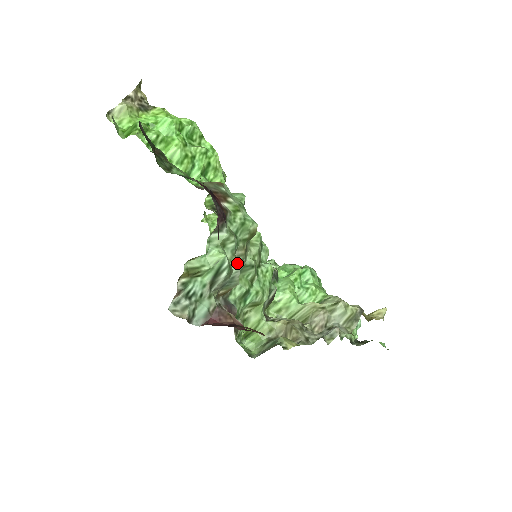
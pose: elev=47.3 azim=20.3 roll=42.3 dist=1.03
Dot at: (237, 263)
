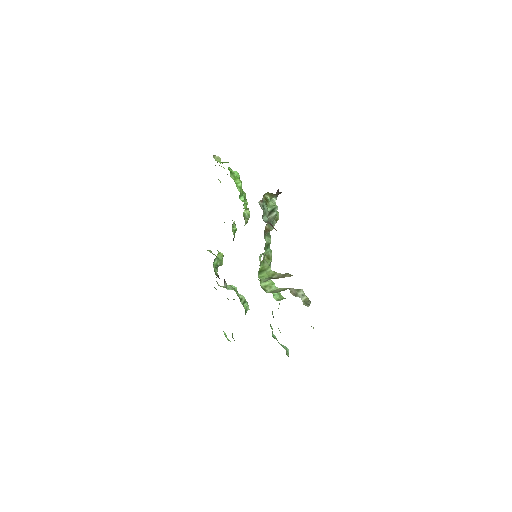
Dot at: occluded
